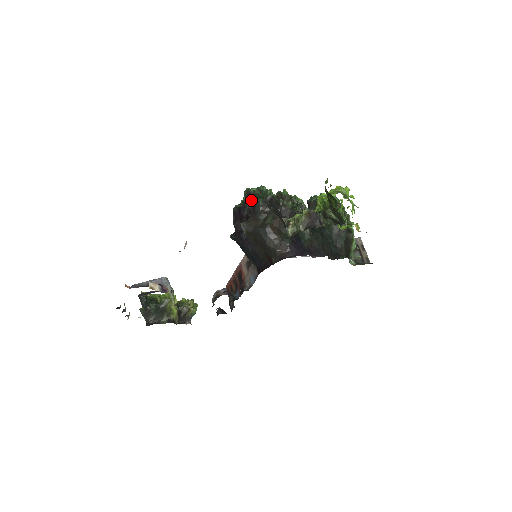
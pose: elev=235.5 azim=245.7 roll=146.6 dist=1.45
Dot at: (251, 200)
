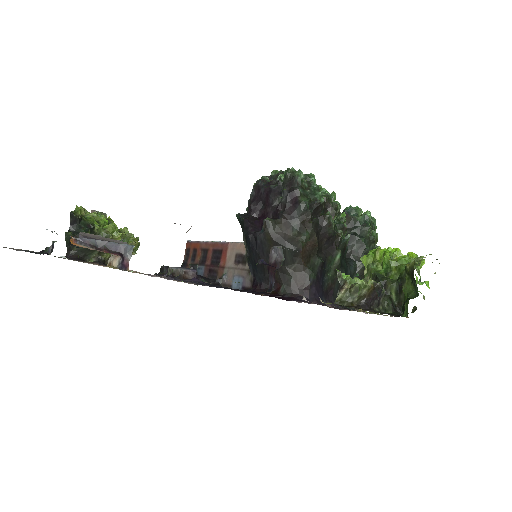
Dot at: (294, 194)
